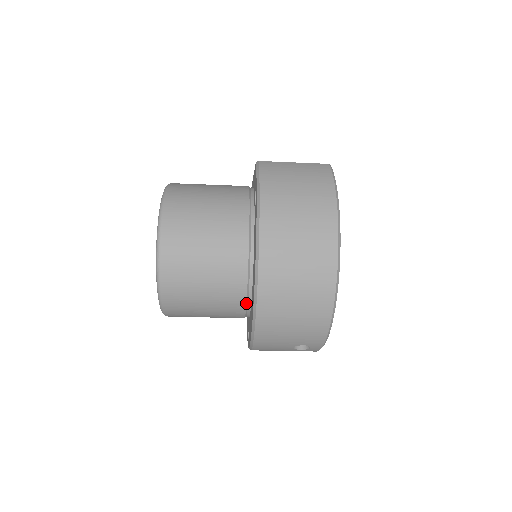
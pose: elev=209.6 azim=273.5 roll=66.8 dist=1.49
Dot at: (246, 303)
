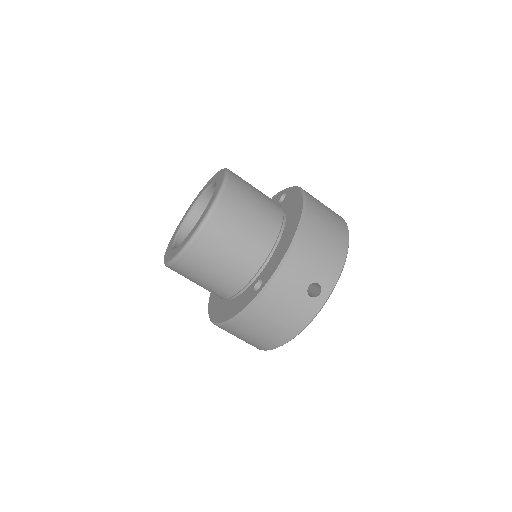
Dot at: (275, 242)
